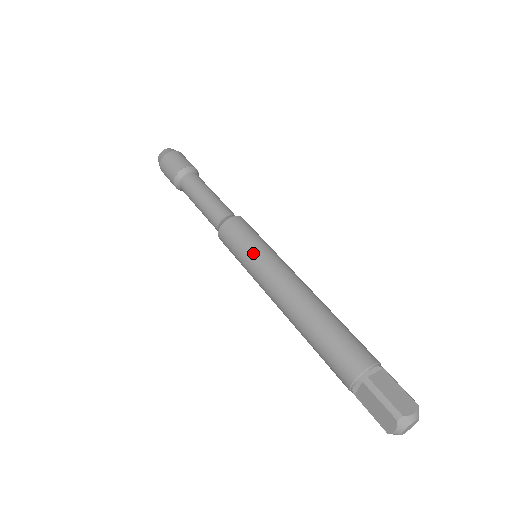
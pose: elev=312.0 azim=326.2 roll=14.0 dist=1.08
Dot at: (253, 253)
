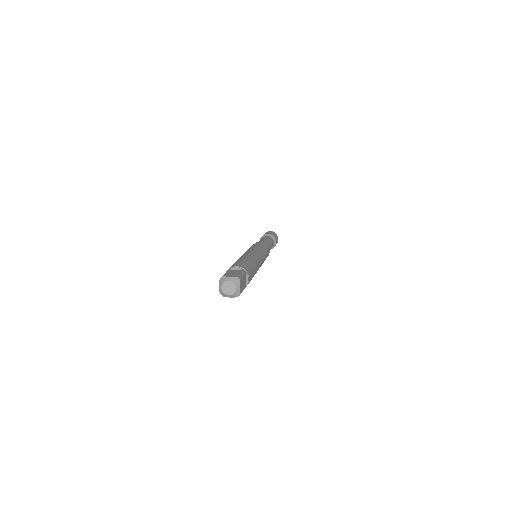
Dot at: occluded
